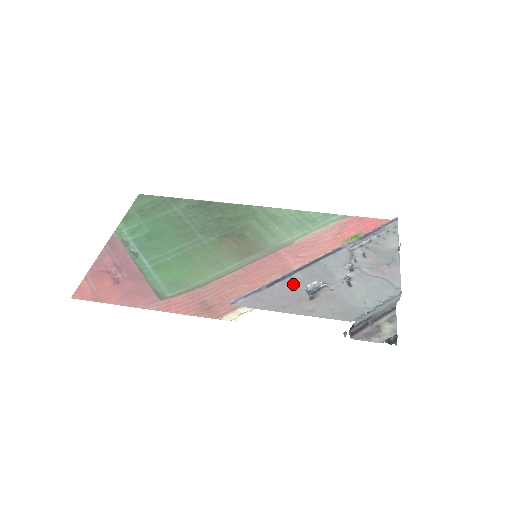
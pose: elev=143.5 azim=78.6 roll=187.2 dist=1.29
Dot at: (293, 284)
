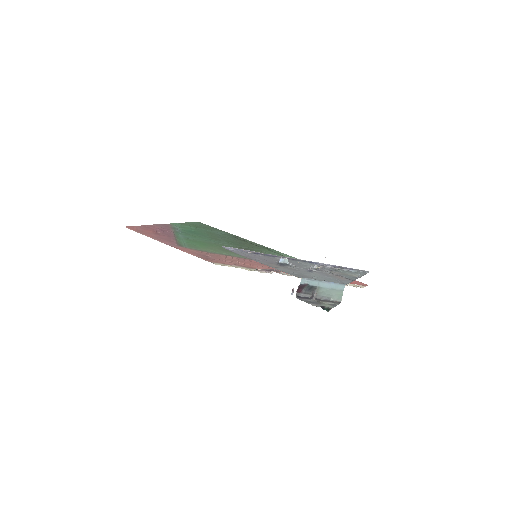
Dot at: (271, 258)
